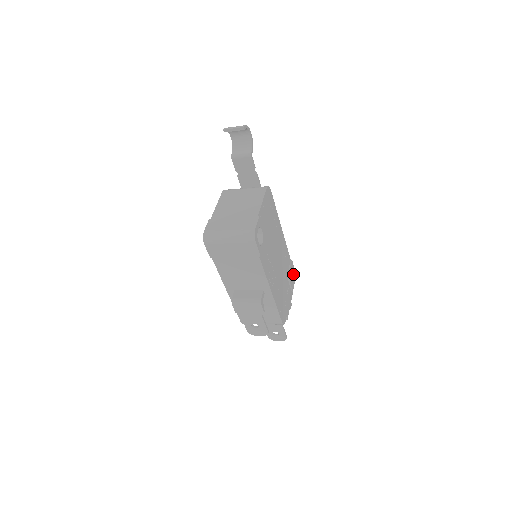
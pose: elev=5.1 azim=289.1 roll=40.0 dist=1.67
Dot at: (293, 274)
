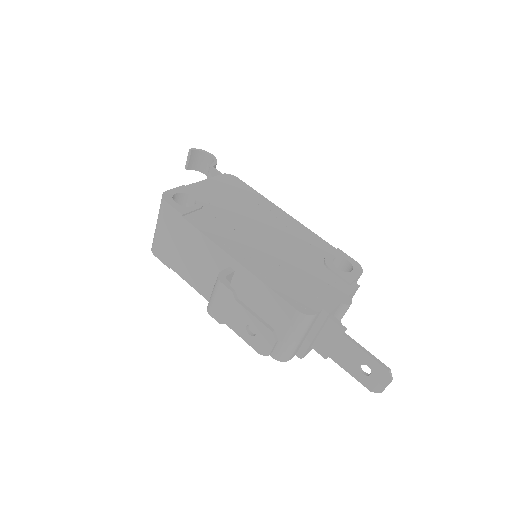
Dot at: (351, 266)
